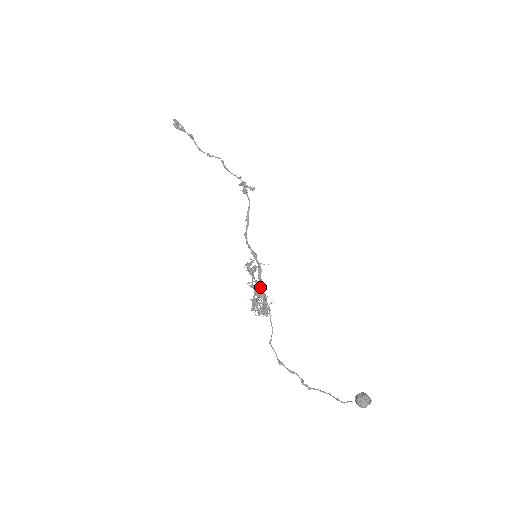
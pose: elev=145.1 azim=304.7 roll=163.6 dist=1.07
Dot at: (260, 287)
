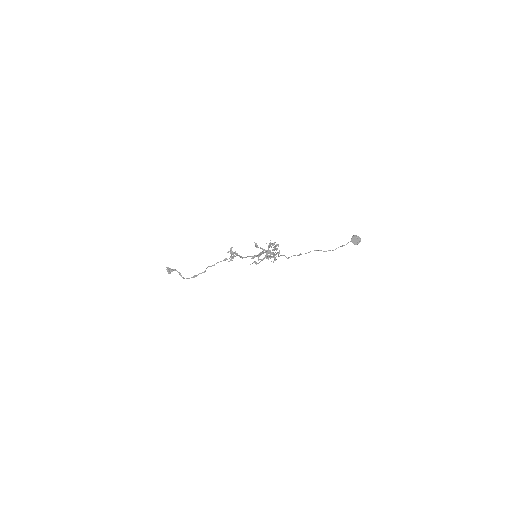
Dot at: (267, 251)
